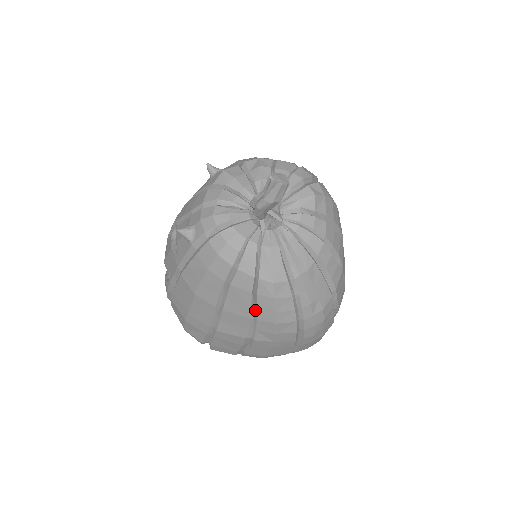
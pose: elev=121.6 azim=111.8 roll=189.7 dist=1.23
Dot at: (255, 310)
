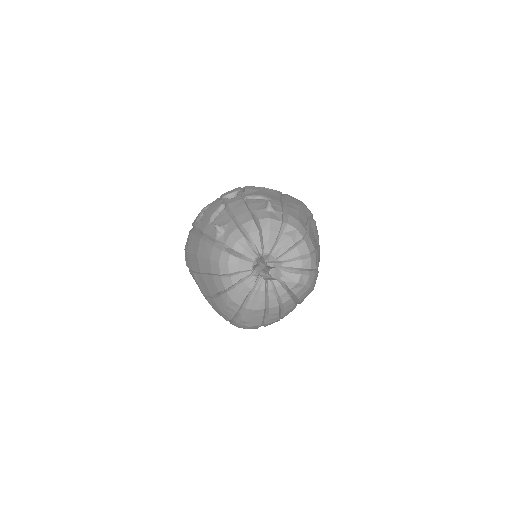
Dot at: (216, 296)
